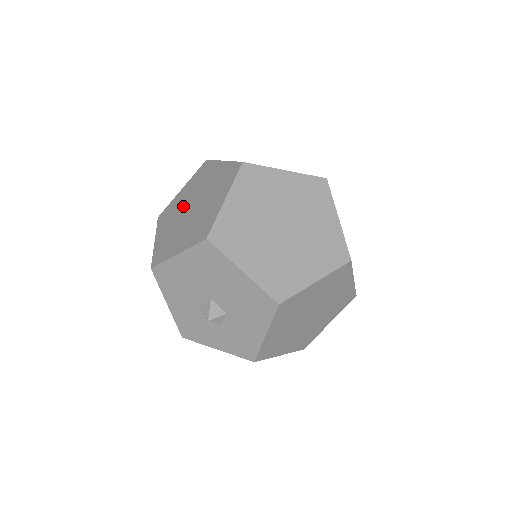
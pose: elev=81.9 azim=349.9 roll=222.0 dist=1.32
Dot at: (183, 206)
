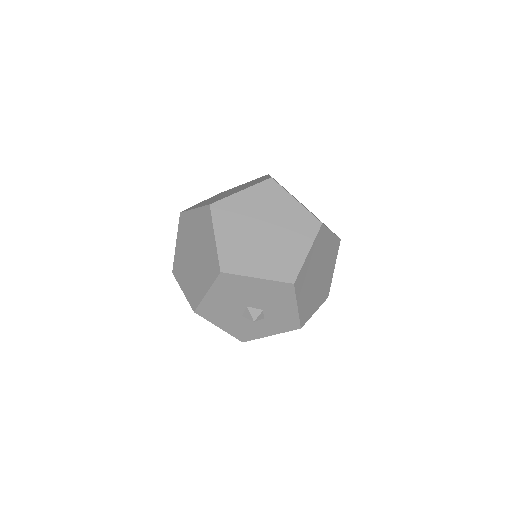
Dot at: (186, 256)
